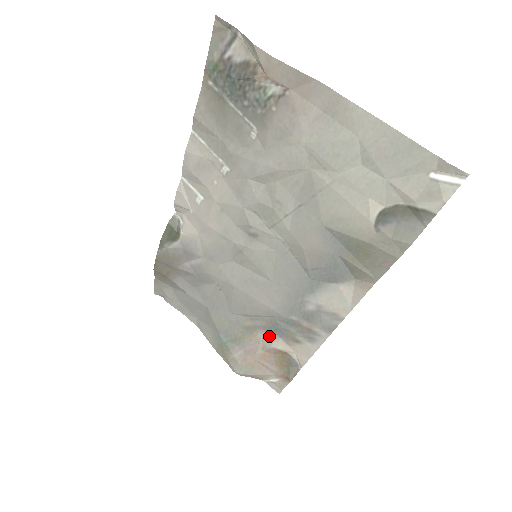
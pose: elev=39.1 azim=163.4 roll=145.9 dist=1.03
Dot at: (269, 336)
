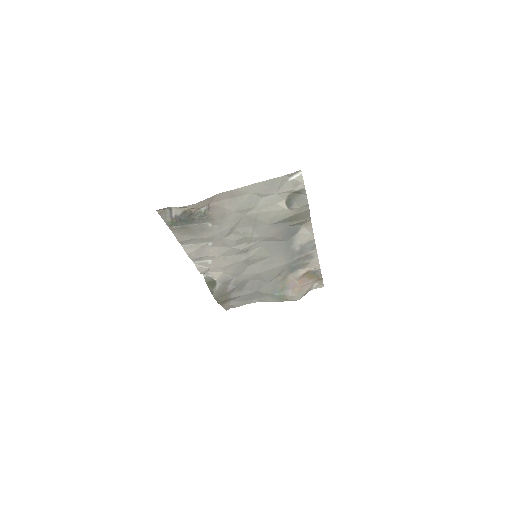
Dot at: (294, 274)
